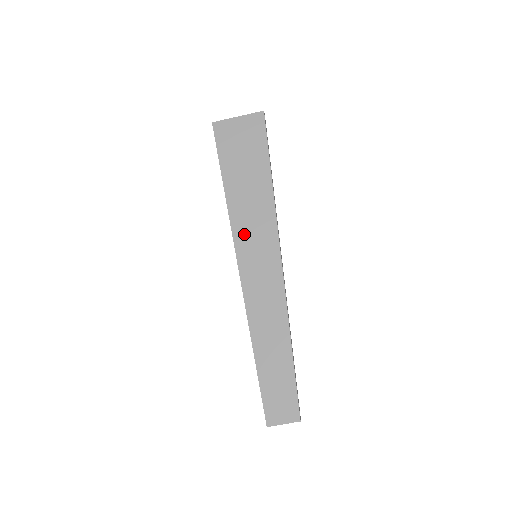
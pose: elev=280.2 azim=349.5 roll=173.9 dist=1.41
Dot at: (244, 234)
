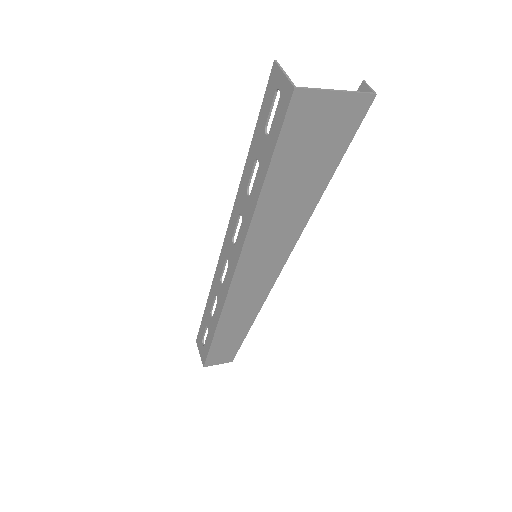
Dot at: (258, 244)
